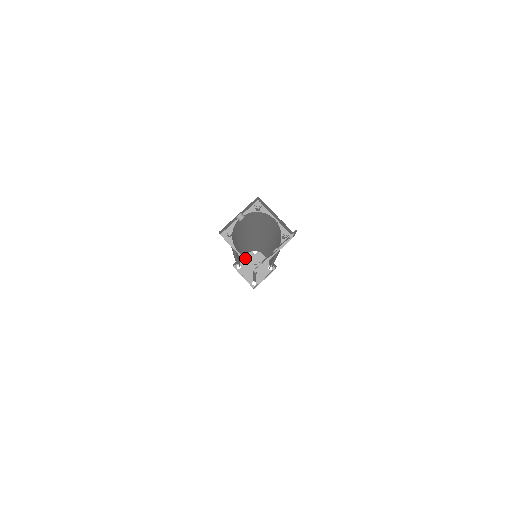
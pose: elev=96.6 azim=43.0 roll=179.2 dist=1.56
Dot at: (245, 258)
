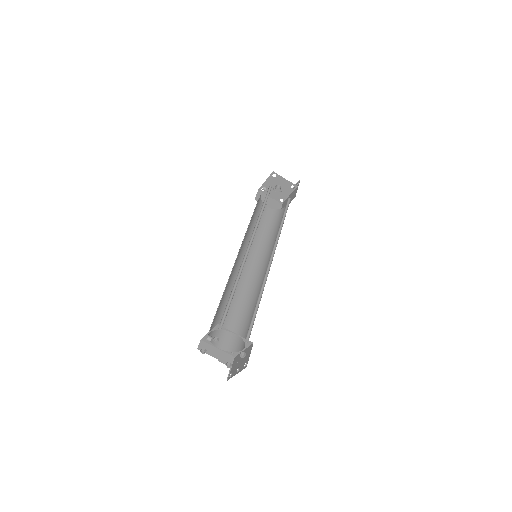
Dot at: (224, 351)
